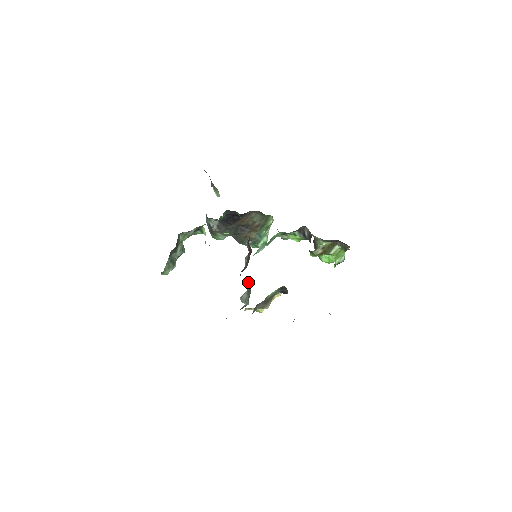
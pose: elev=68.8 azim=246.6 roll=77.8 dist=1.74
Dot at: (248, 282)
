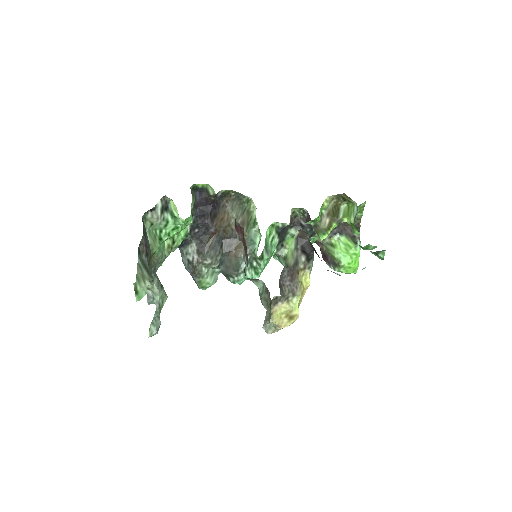
Dot at: (261, 288)
